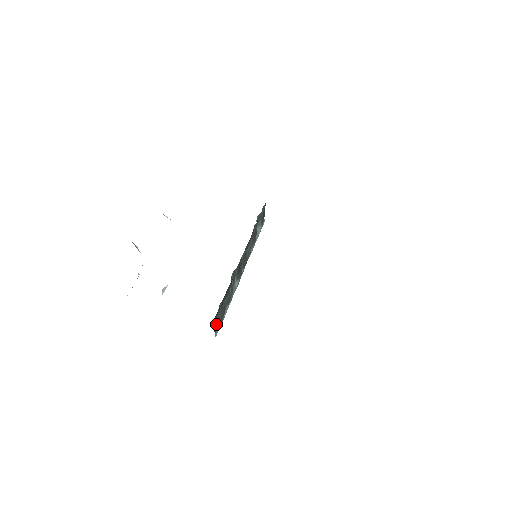
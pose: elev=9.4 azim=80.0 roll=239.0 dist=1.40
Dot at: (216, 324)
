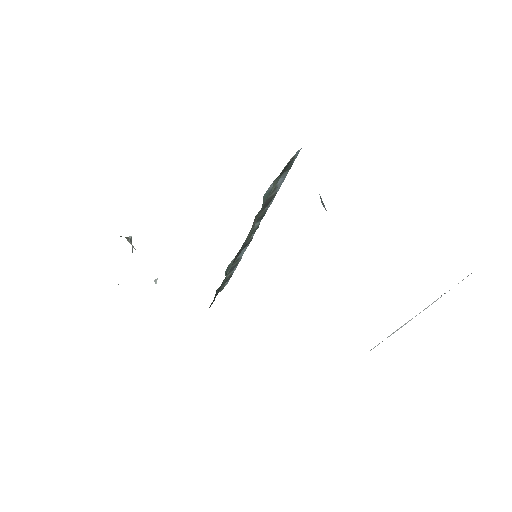
Dot at: (220, 290)
